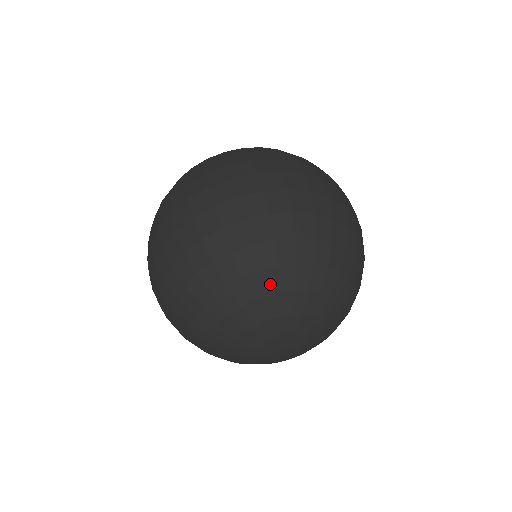
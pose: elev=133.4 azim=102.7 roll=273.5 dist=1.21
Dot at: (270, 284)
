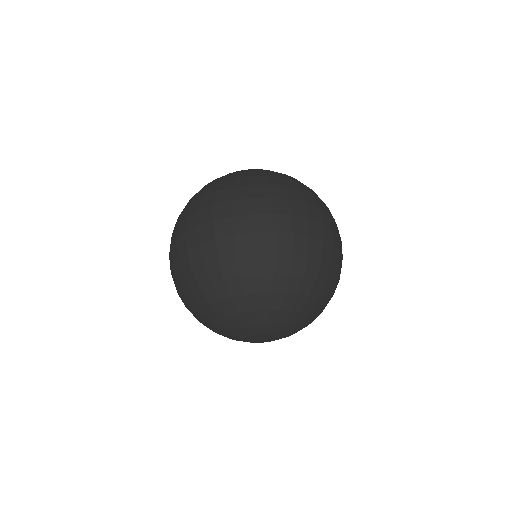
Dot at: (251, 304)
